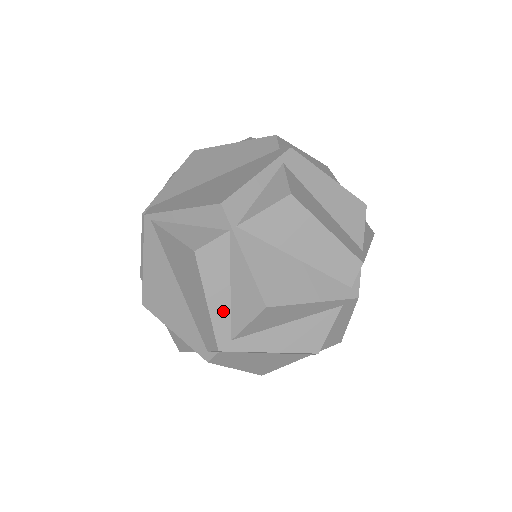
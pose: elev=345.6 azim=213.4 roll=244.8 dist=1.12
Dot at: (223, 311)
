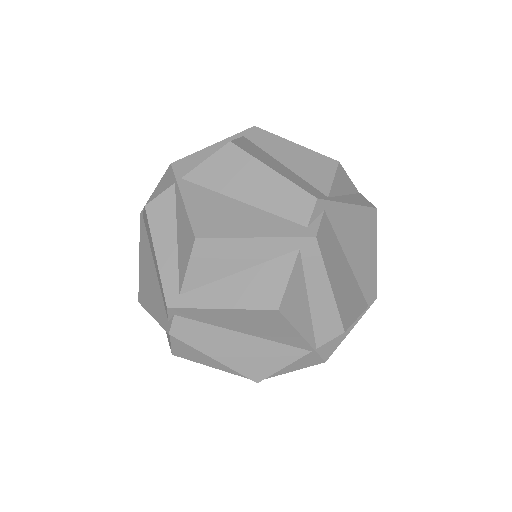
Dot at: (171, 263)
